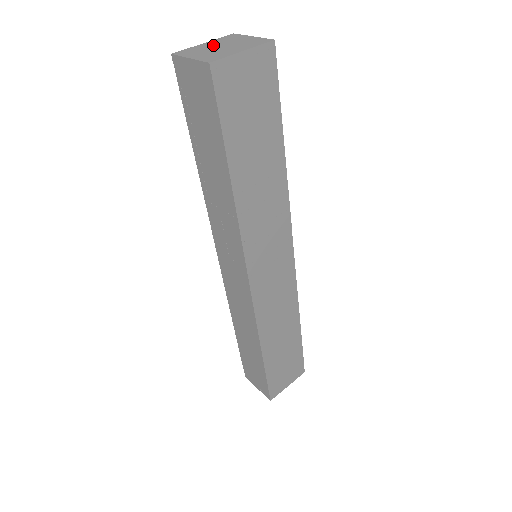
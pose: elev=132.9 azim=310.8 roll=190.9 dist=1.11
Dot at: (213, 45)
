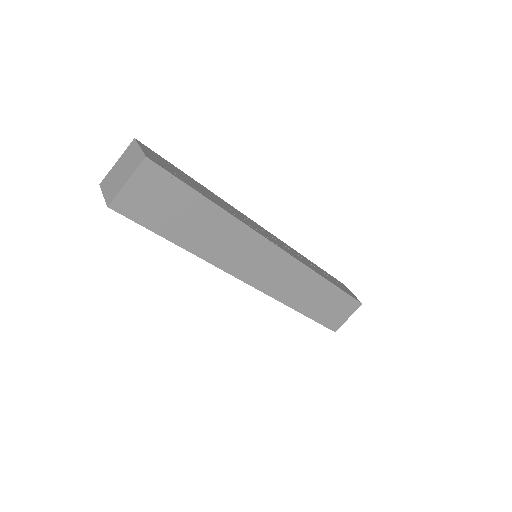
Dot at: (118, 167)
